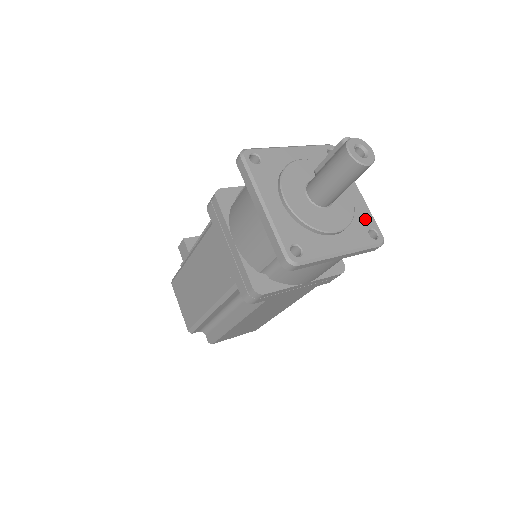
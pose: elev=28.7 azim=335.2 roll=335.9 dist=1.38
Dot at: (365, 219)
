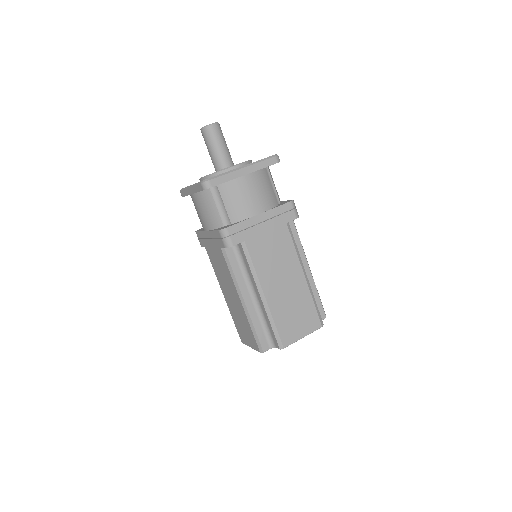
Dot at: occluded
